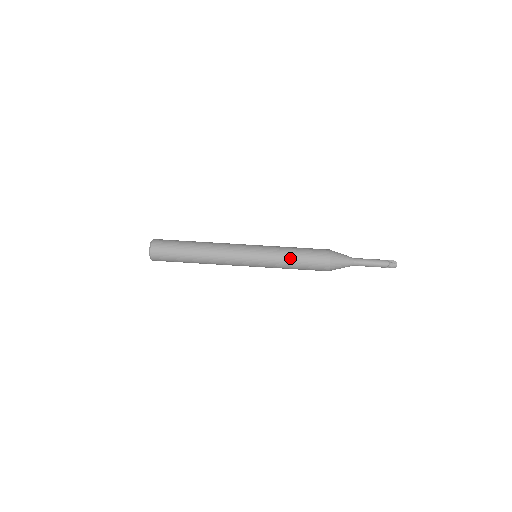
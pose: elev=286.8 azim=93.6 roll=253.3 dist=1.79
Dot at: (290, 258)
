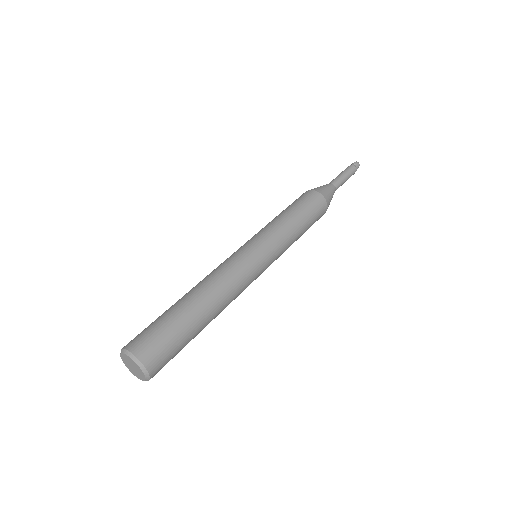
Dot at: (298, 231)
